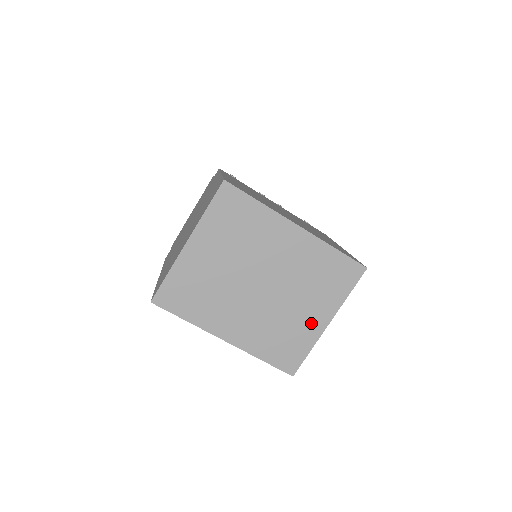
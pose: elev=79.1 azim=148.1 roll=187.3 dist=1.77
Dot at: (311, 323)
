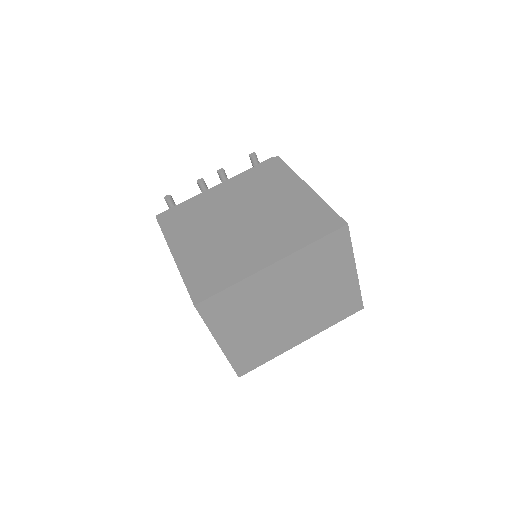
Dot at: (344, 283)
